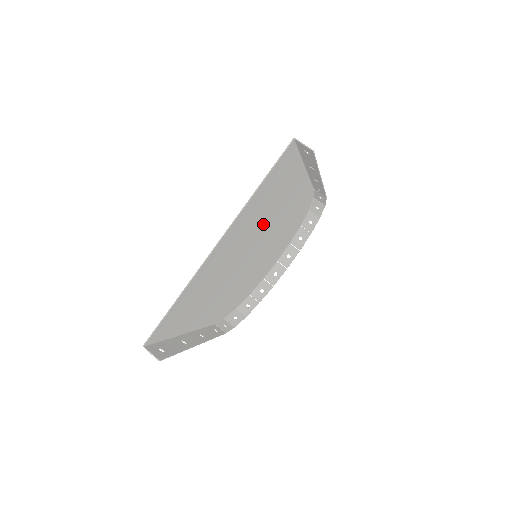
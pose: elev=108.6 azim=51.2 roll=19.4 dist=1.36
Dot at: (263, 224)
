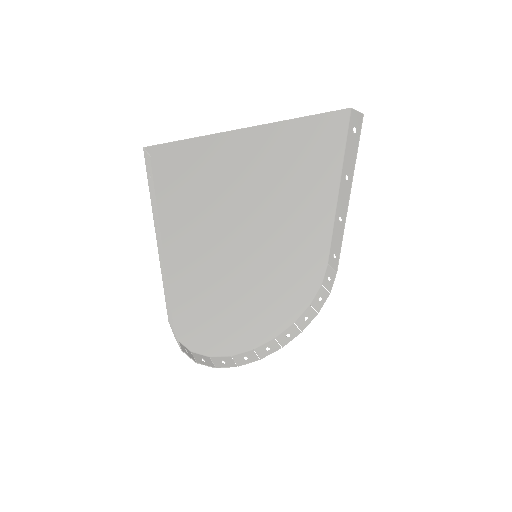
Dot at: (285, 203)
